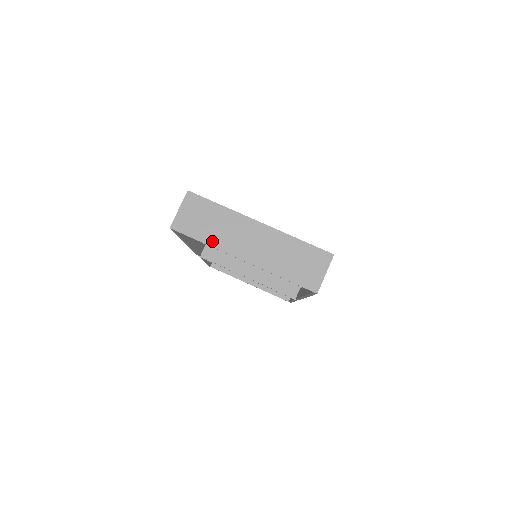
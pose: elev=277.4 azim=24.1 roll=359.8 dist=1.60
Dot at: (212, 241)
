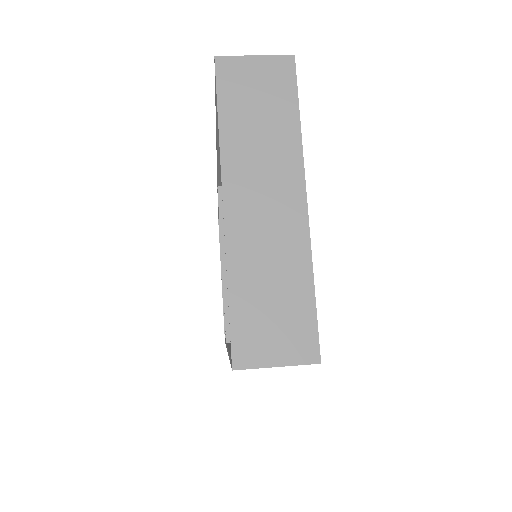
Dot at: (230, 136)
